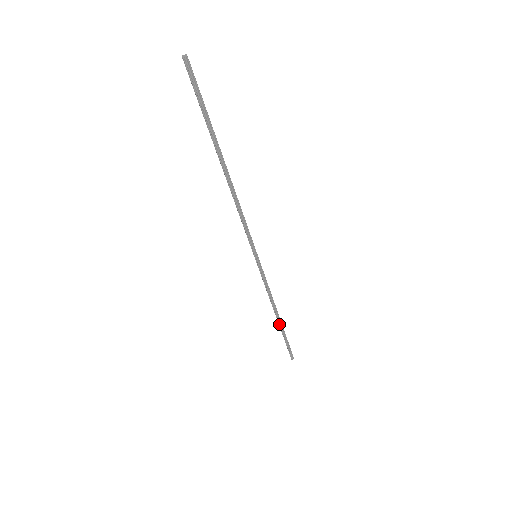
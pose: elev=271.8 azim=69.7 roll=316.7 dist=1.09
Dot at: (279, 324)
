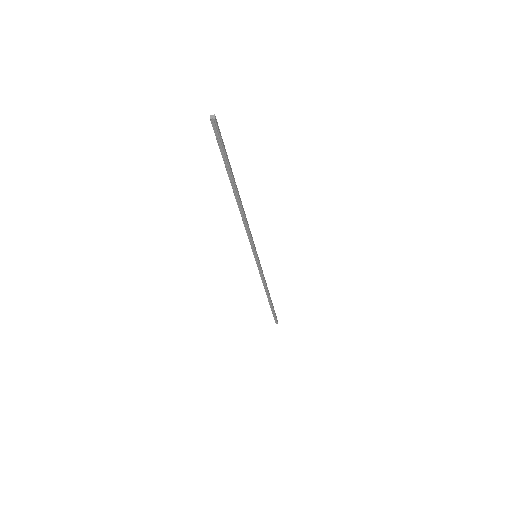
Dot at: (269, 301)
